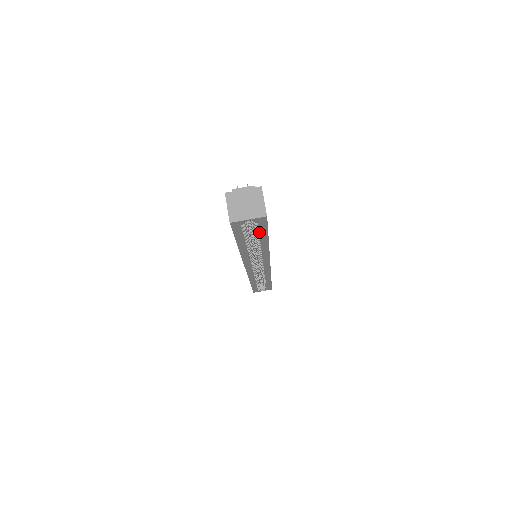
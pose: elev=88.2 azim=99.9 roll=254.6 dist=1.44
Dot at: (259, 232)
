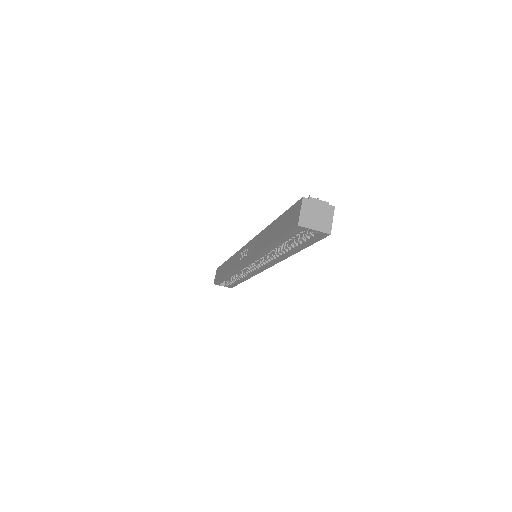
Dot at: (304, 242)
